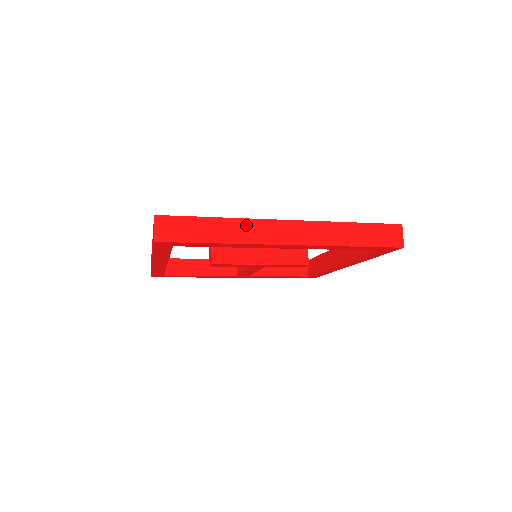
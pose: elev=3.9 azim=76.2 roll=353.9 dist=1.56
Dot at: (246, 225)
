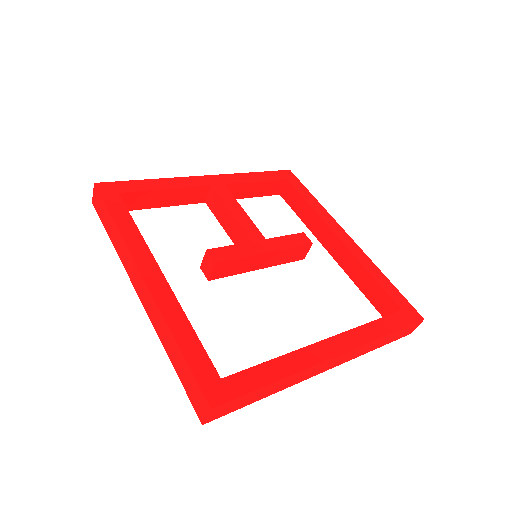
Dot at: (300, 375)
